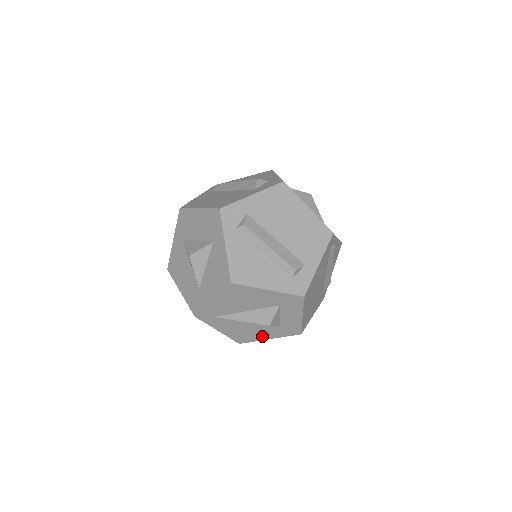
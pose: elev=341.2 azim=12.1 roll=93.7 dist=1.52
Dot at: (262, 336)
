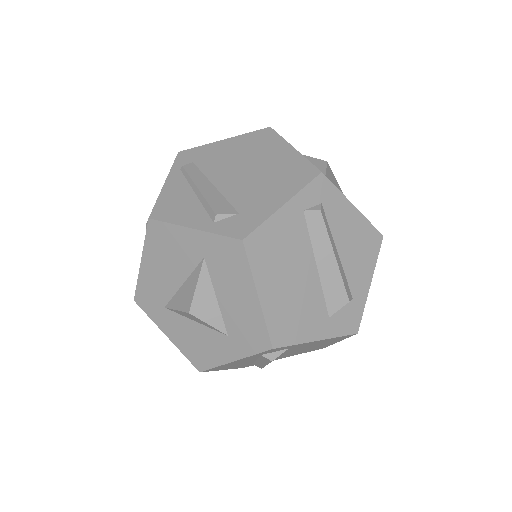
Dot at: occluded
